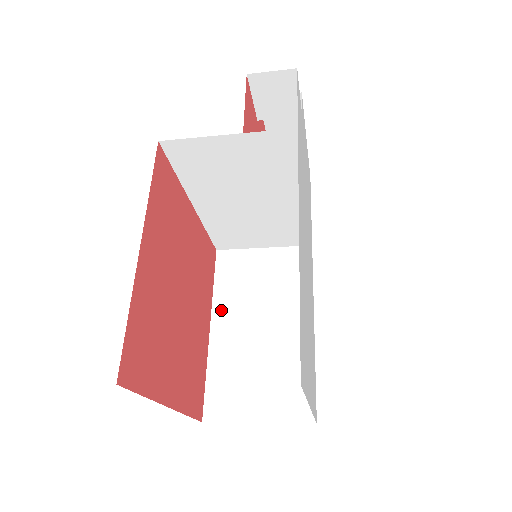
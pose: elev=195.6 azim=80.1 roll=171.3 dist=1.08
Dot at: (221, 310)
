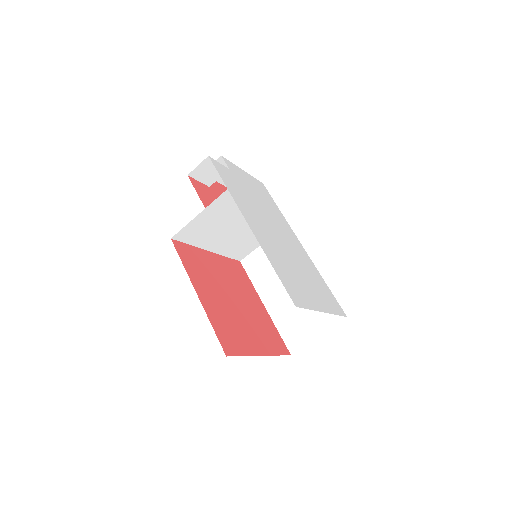
Dot at: (263, 292)
